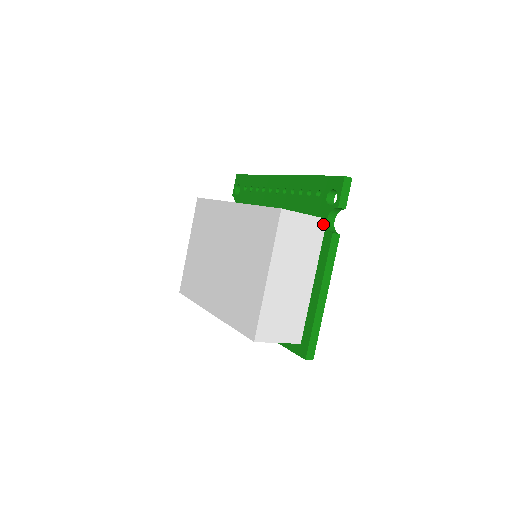
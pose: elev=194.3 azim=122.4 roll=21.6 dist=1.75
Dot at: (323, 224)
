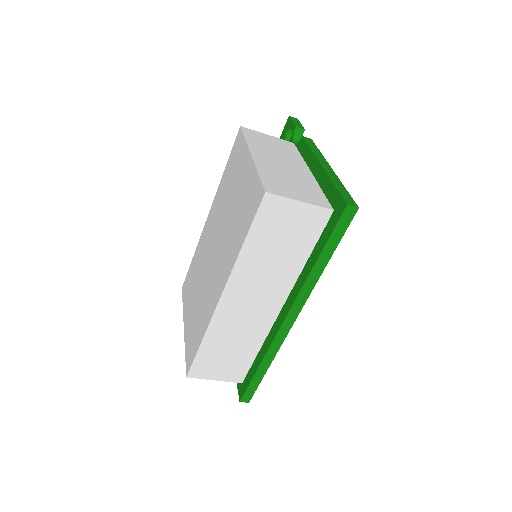
Dot at: (292, 144)
